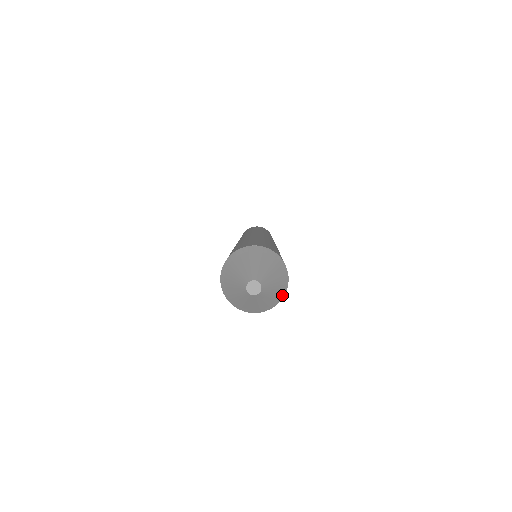
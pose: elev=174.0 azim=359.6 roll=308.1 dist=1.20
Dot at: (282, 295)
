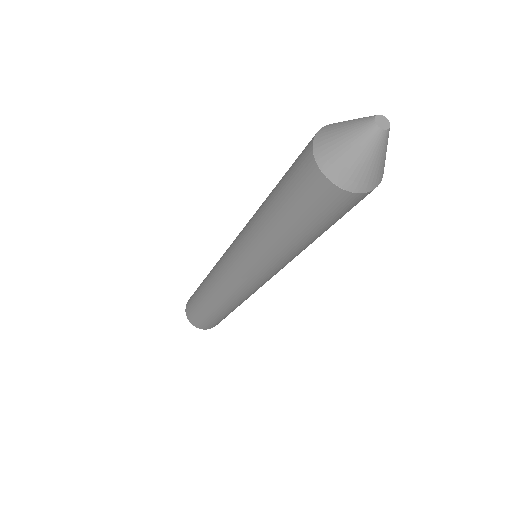
Dot at: occluded
